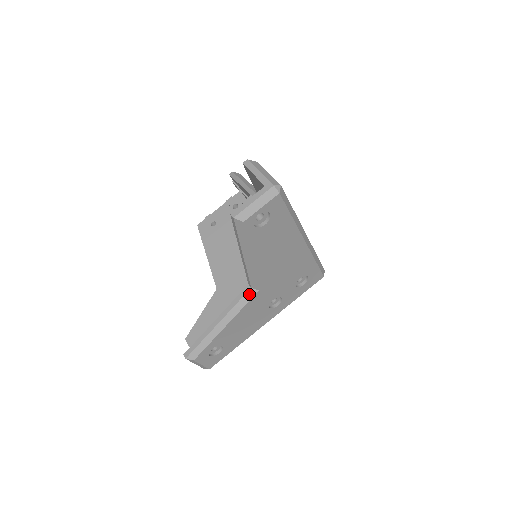
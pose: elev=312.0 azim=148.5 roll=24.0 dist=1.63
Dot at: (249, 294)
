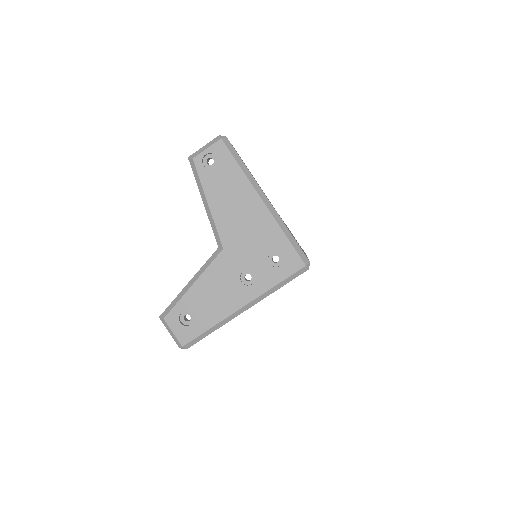
Dot at: (216, 253)
